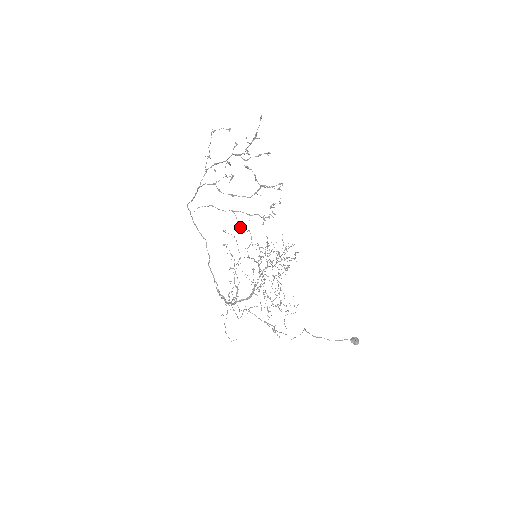
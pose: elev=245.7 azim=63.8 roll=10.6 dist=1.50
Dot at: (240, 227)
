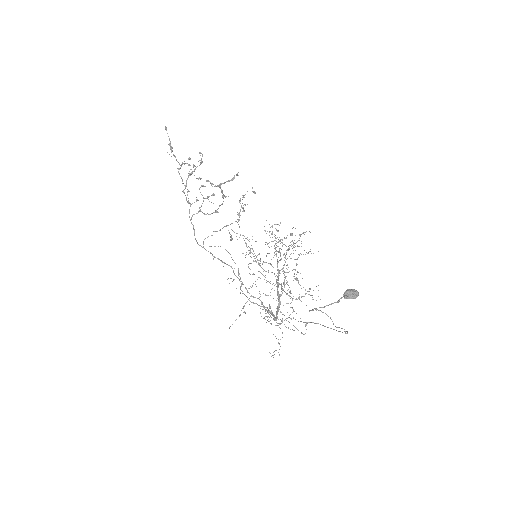
Dot at: (231, 236)
